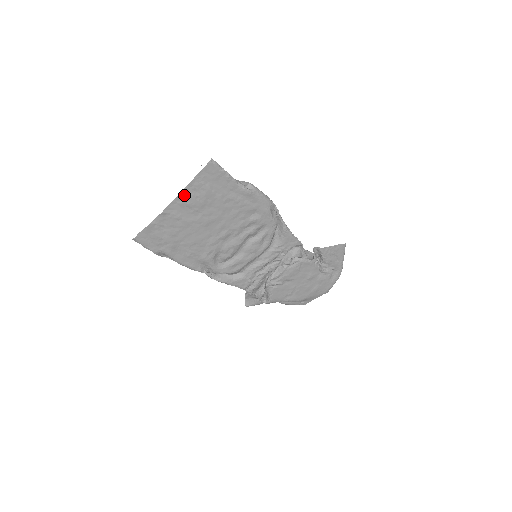
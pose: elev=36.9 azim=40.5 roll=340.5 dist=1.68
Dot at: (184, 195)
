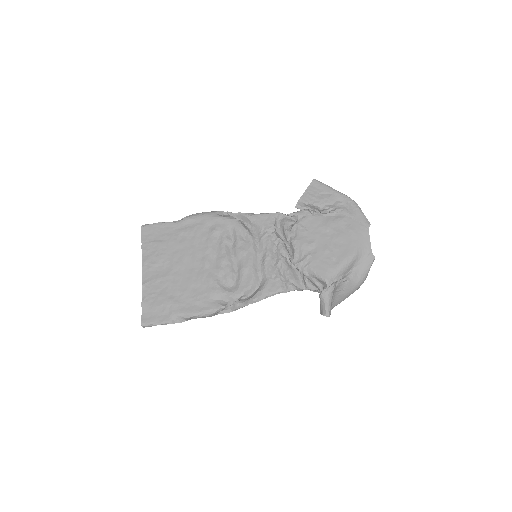
Dot at: (146, 261)
